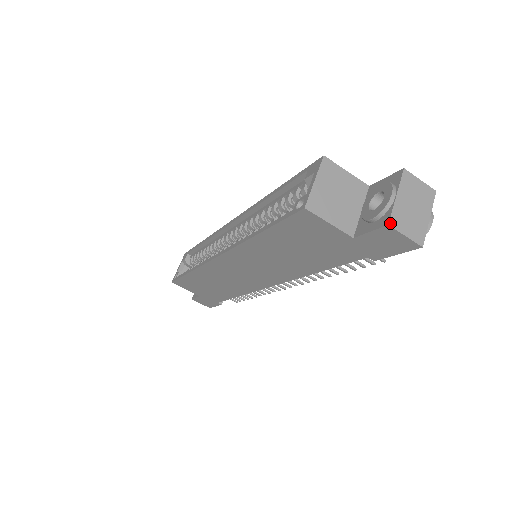
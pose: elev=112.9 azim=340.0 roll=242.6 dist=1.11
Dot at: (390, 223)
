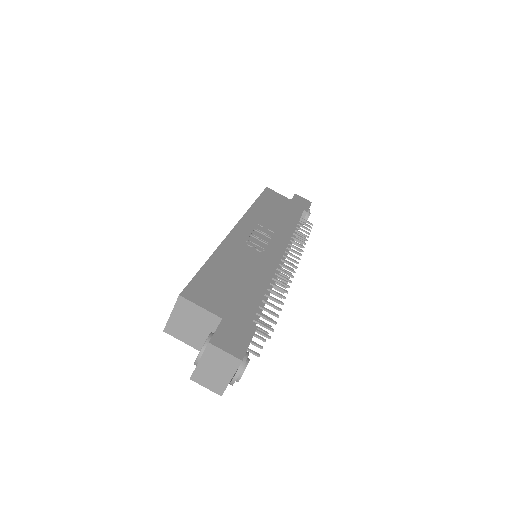
Dot at: (191, 378)
